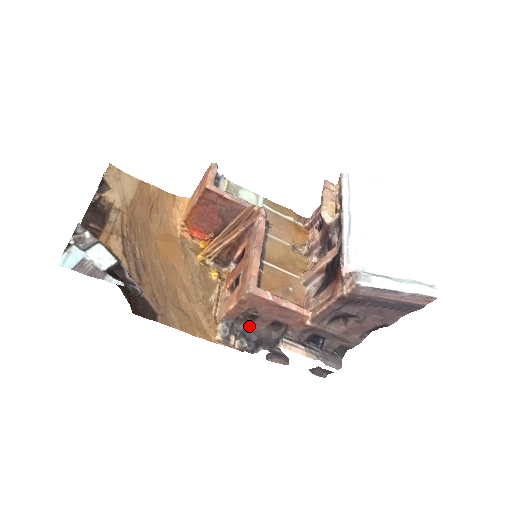
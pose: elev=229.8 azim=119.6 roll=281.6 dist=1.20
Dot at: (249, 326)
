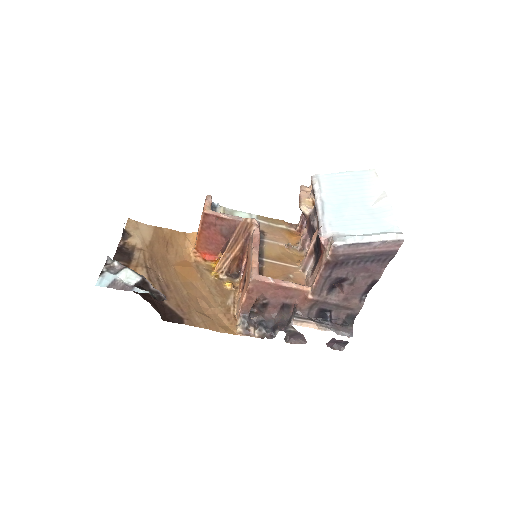
Dot at: (264, 316)
